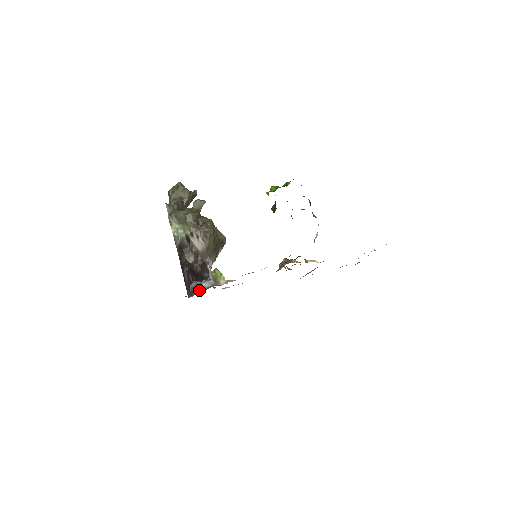
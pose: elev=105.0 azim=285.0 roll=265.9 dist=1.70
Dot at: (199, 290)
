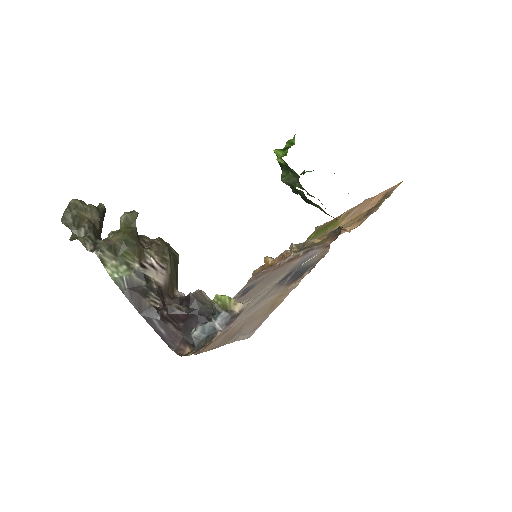
Dot at: (215, 334)
